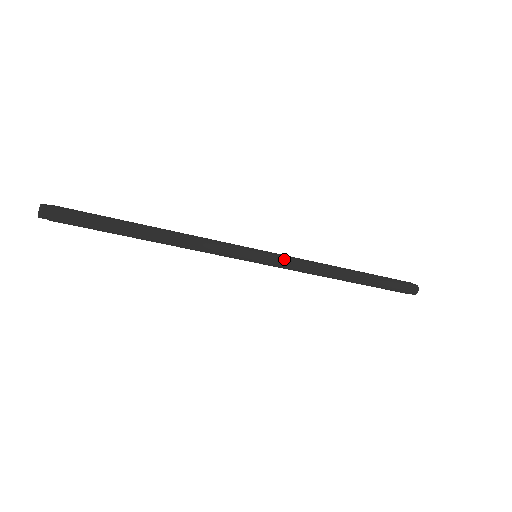
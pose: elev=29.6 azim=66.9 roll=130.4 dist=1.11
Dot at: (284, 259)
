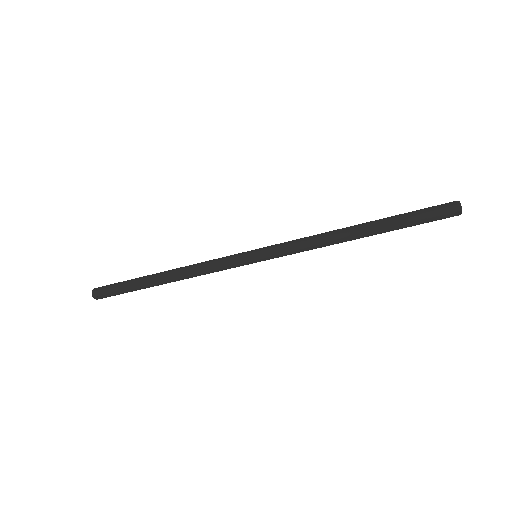
Dot at: (280, 244)
